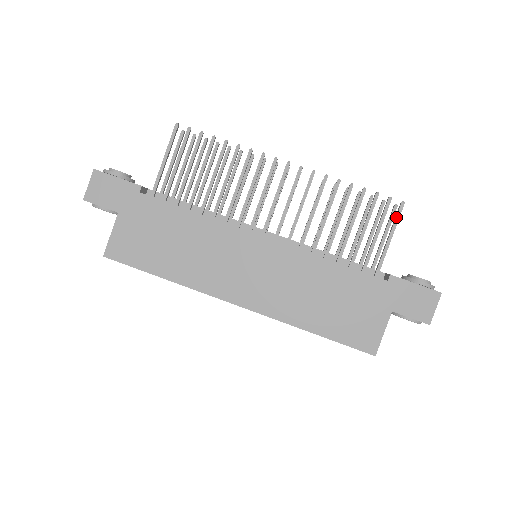
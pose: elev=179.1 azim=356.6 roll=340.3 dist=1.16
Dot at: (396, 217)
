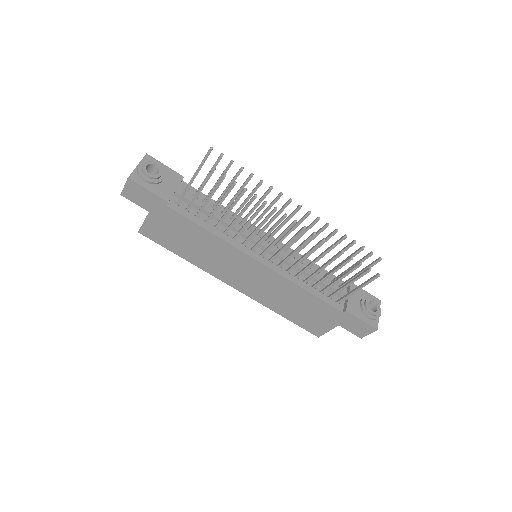
Dot at: (368, 281)
